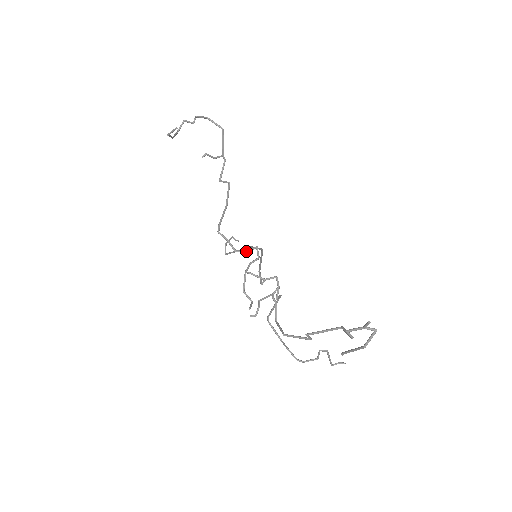
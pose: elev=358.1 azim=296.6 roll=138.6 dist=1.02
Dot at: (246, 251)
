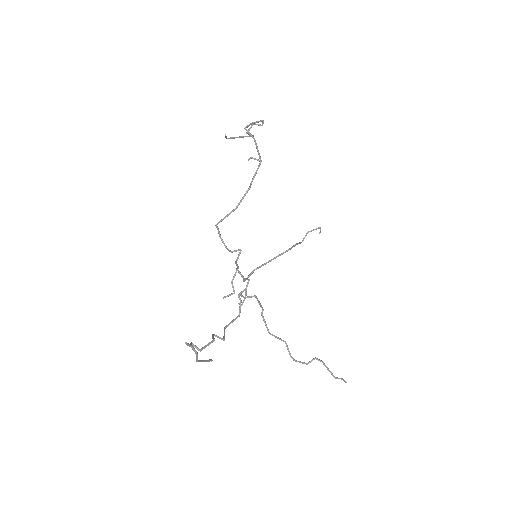
Dot at: (230, 251)
